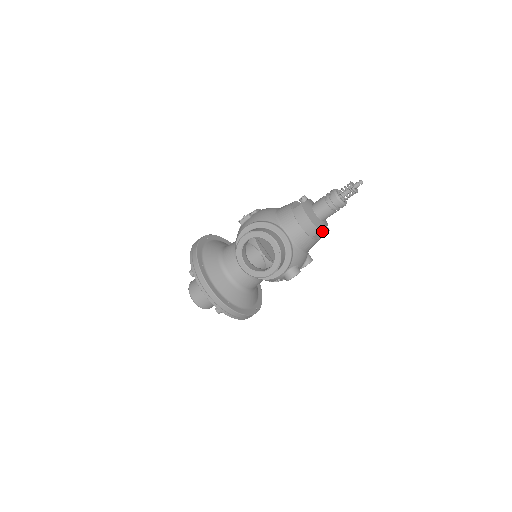
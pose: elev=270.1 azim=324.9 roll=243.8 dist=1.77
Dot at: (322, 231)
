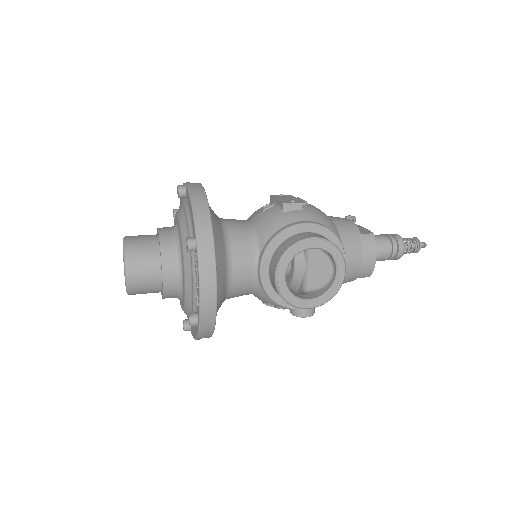
Dot at: occluded
